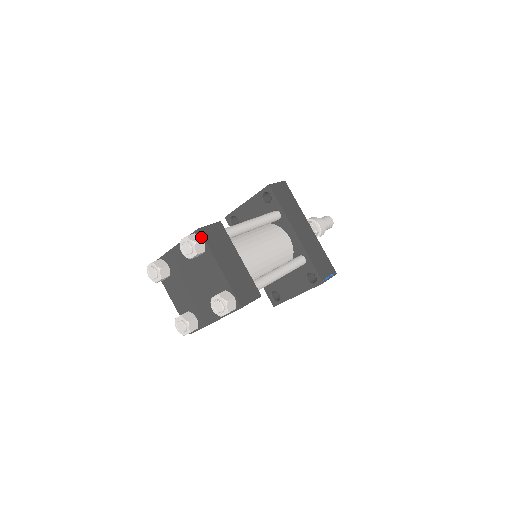
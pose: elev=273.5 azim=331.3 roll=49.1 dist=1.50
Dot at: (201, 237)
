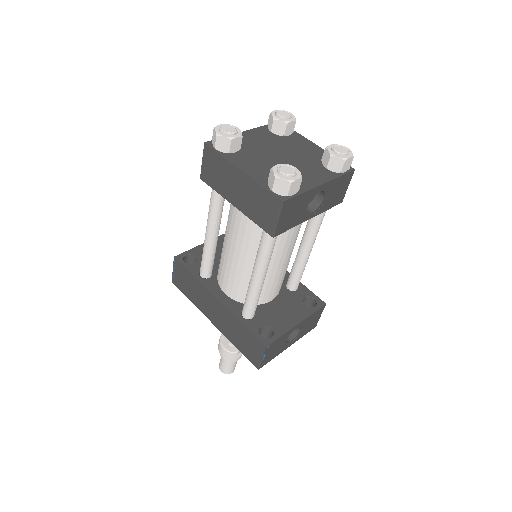
Dot at: occluded
